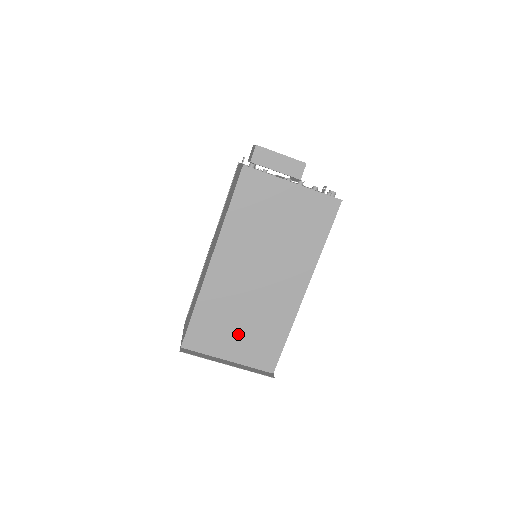
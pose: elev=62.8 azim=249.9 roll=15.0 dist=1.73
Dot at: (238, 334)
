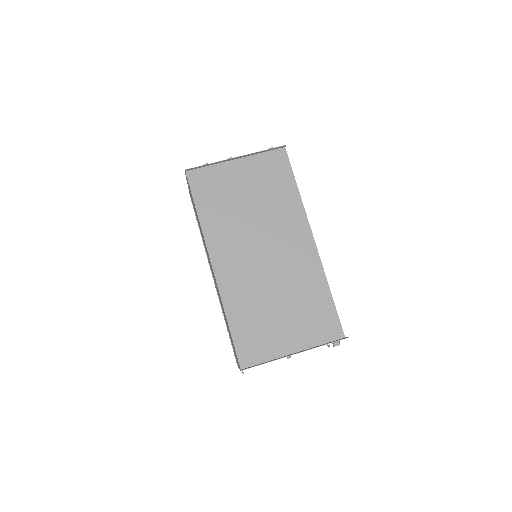
Dot at: (284, 320)
